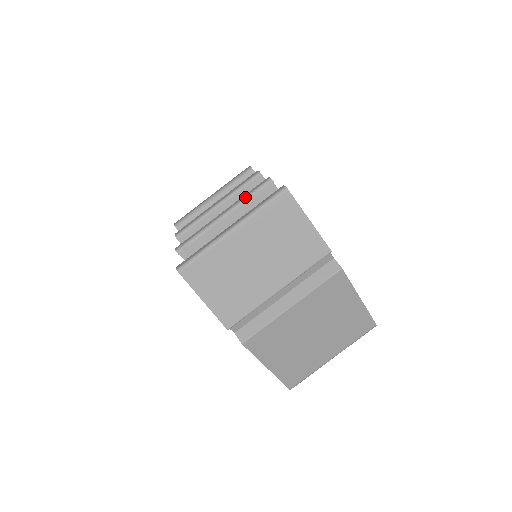
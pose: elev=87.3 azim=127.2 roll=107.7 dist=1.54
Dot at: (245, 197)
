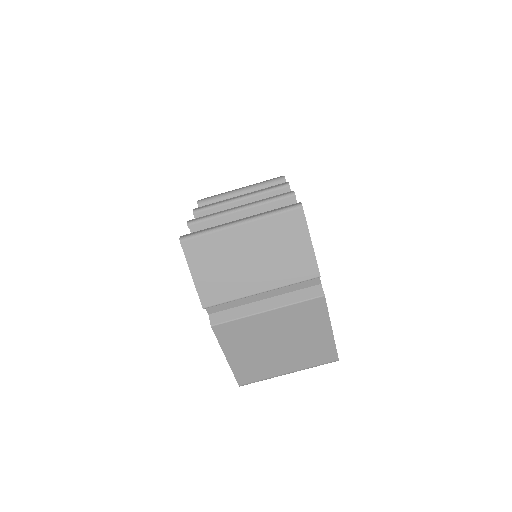
Dot at: (265, 200)
